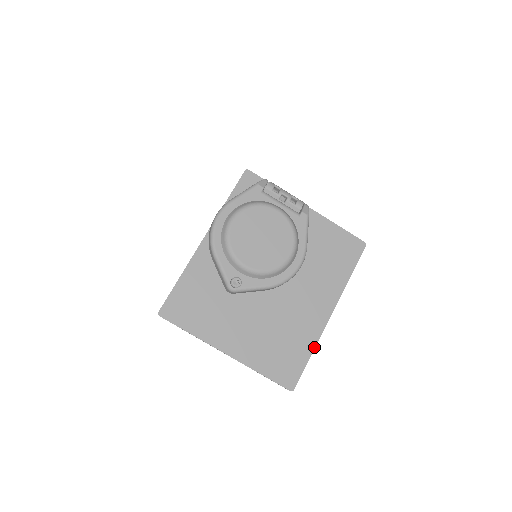
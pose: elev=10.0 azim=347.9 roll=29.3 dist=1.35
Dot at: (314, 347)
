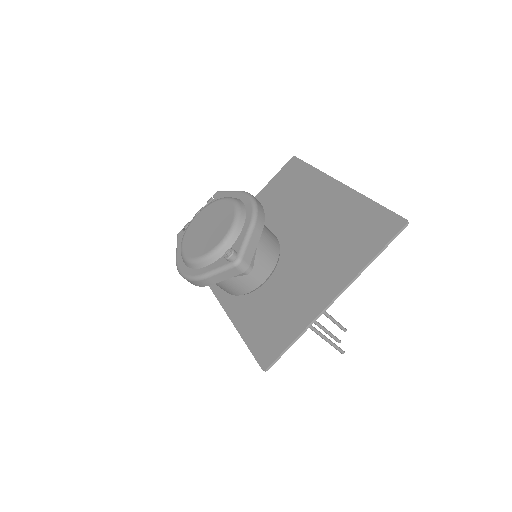
Dot at: (366, 199)
